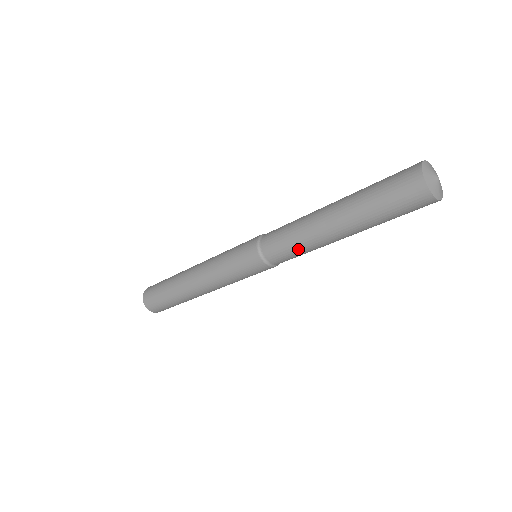
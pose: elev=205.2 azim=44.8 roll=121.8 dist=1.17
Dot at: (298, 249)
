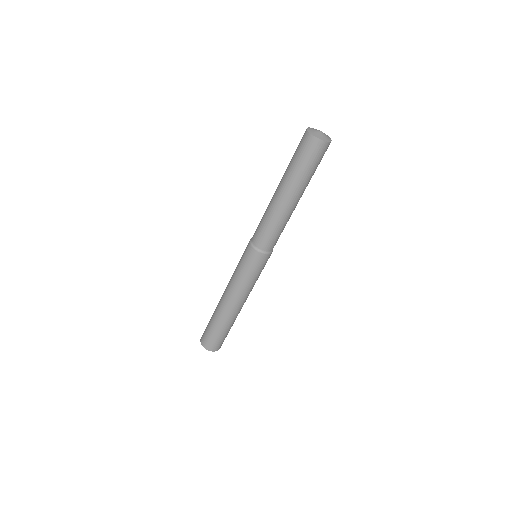
Dot at: (269, 225)
